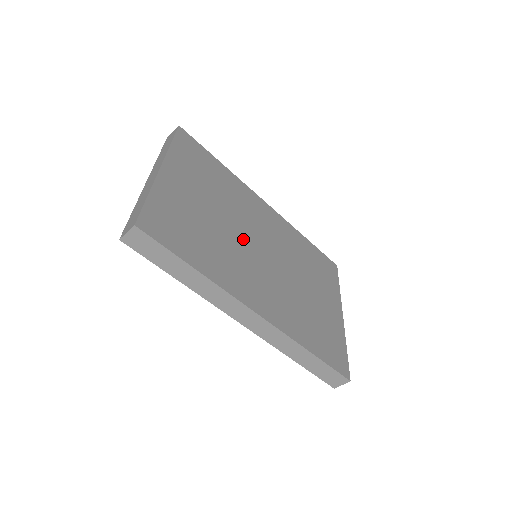
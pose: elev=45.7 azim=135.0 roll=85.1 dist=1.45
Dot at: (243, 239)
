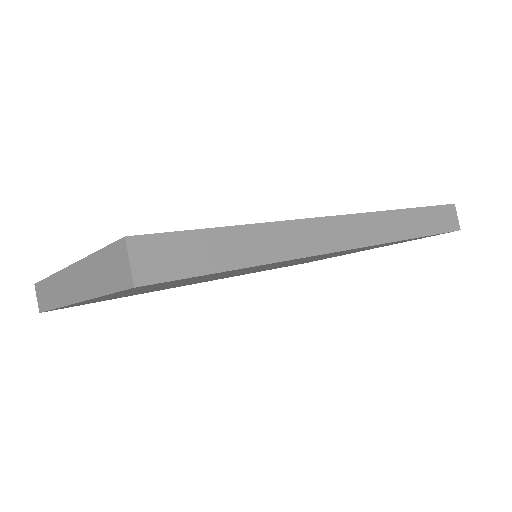
Dot at: occluded
